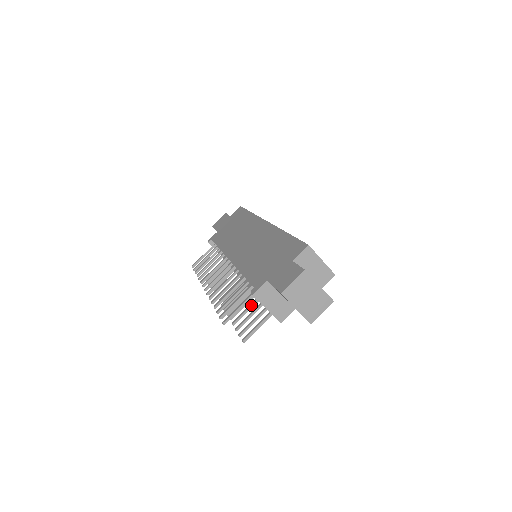
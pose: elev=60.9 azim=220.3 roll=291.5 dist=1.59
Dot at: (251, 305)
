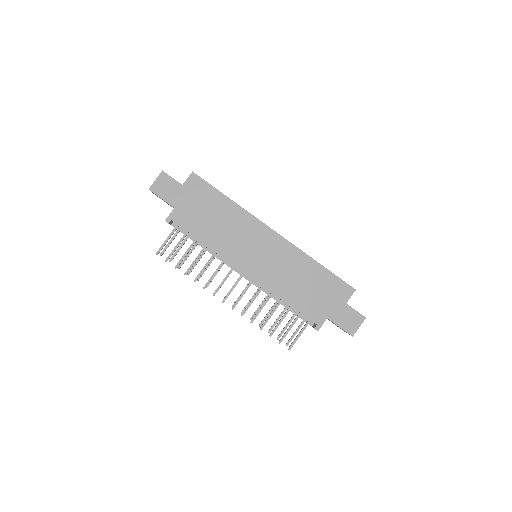
Dot at: occluded
